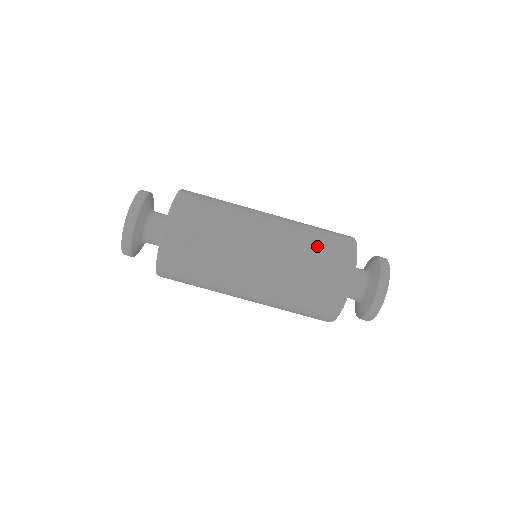
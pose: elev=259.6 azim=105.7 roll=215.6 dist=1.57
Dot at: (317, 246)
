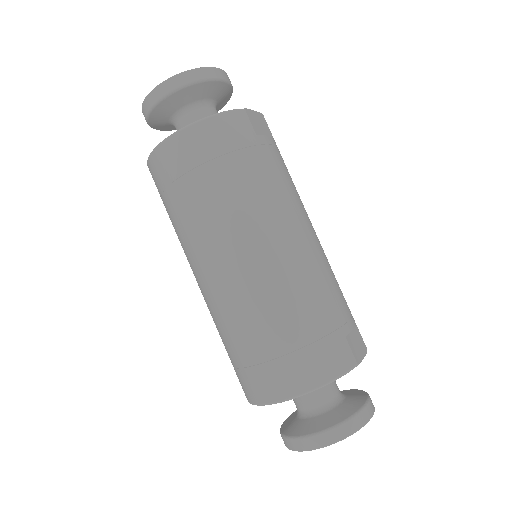
Dot at: (336, 305)
